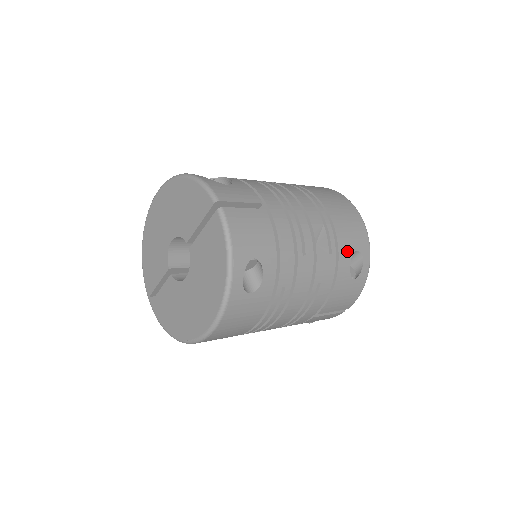
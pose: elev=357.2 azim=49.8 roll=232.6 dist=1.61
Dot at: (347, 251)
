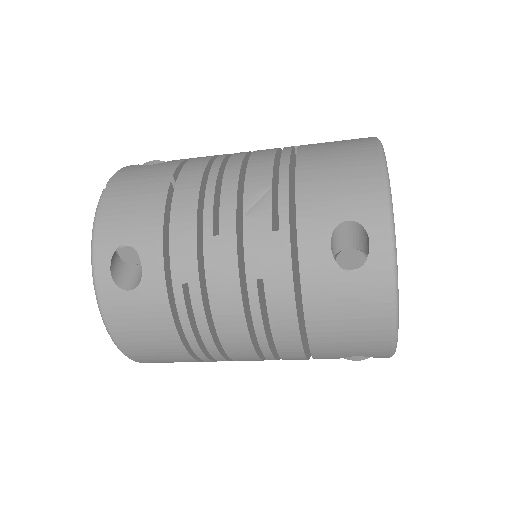
Dot at: (320, 223)
